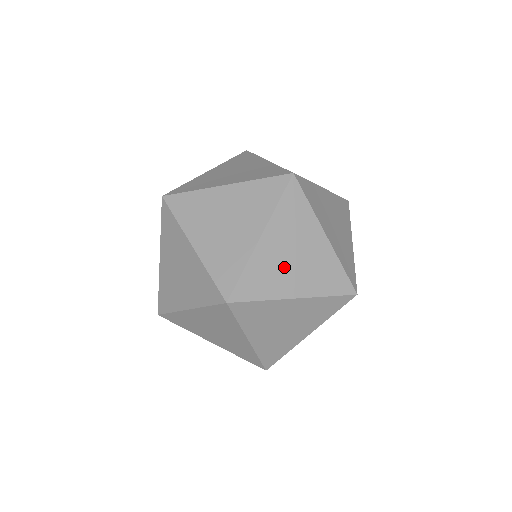
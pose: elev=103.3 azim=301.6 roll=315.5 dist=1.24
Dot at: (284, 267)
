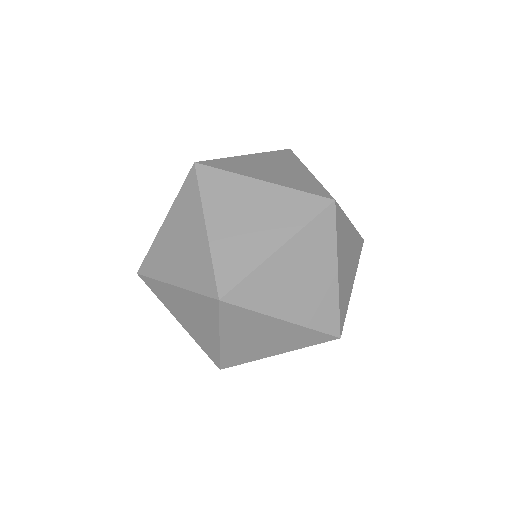
Dot at: (287, 287)
